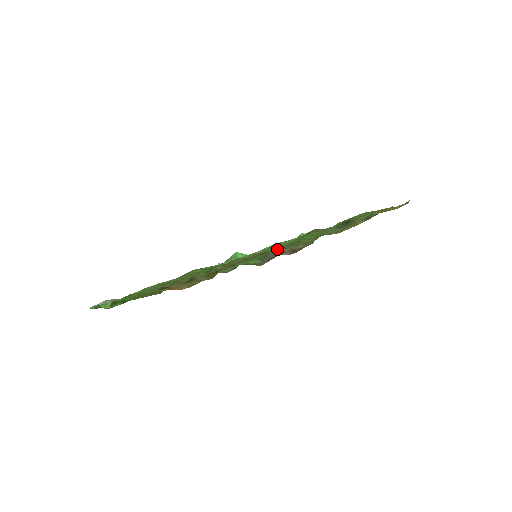
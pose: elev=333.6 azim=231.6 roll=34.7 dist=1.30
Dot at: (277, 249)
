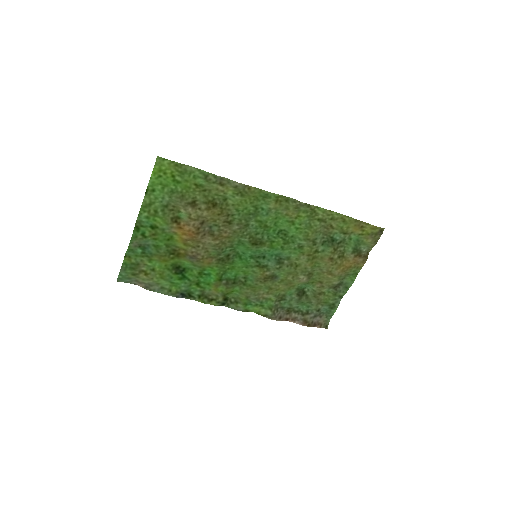
Dot at: (277, 266)
